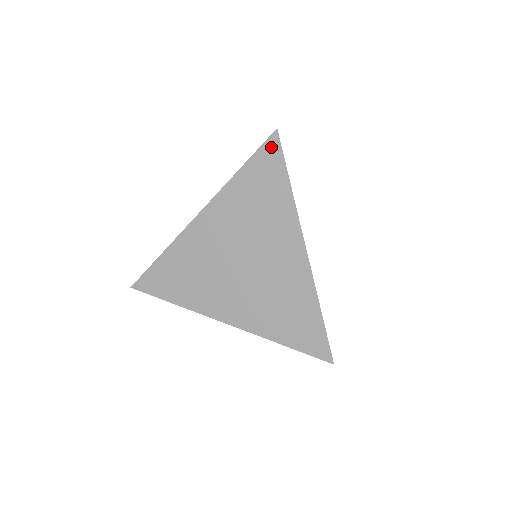
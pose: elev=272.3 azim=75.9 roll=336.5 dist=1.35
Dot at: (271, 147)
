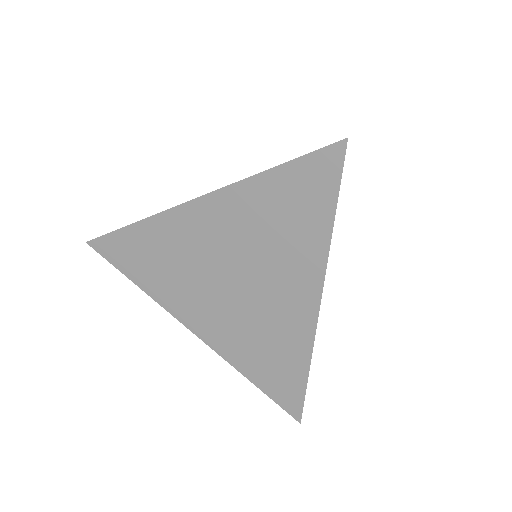
Dot at: (328, 160)
